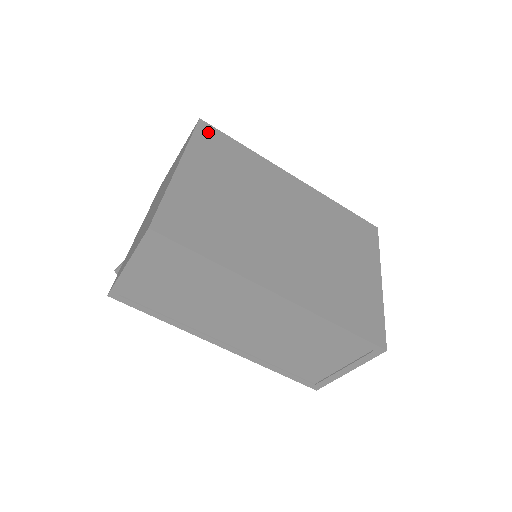
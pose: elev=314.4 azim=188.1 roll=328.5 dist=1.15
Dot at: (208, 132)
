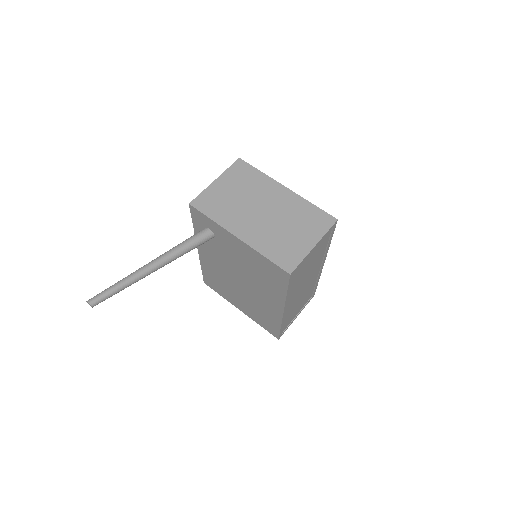
Dot at: occluded
